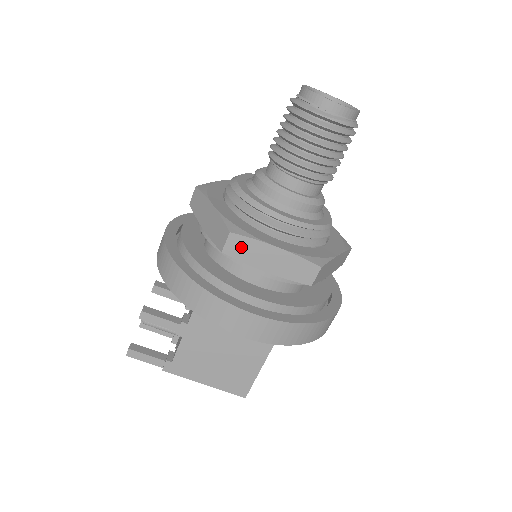
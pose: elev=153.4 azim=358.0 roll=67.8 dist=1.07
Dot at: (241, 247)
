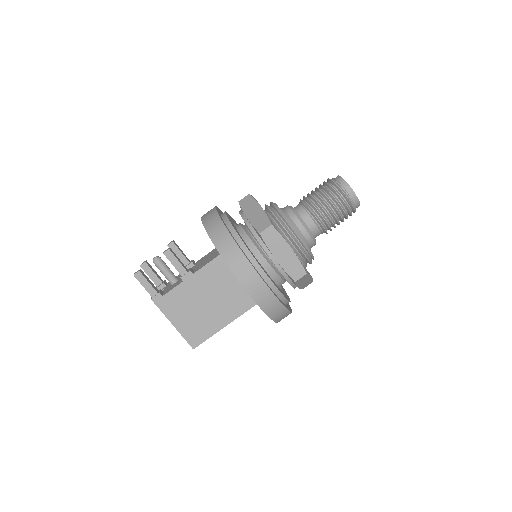
Dot at: (272, 237)
